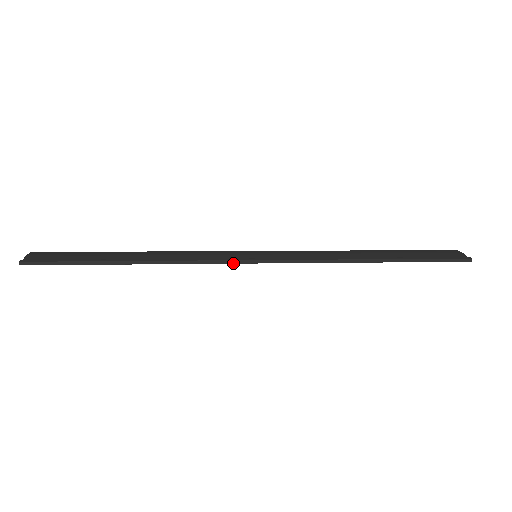
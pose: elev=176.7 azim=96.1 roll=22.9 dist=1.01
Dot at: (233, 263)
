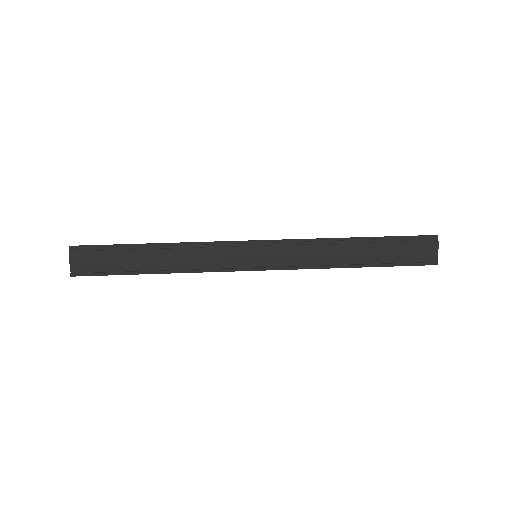
Dot at: occluded
